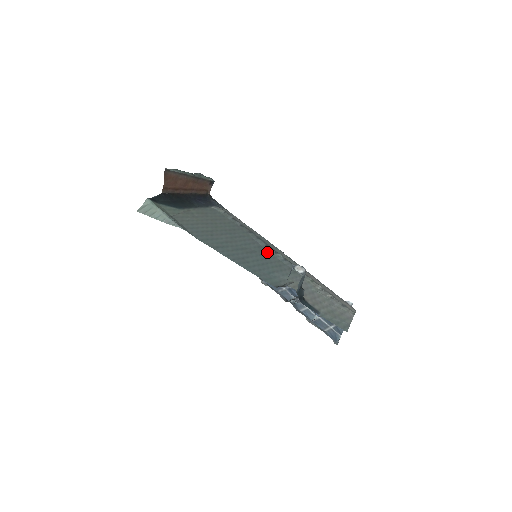
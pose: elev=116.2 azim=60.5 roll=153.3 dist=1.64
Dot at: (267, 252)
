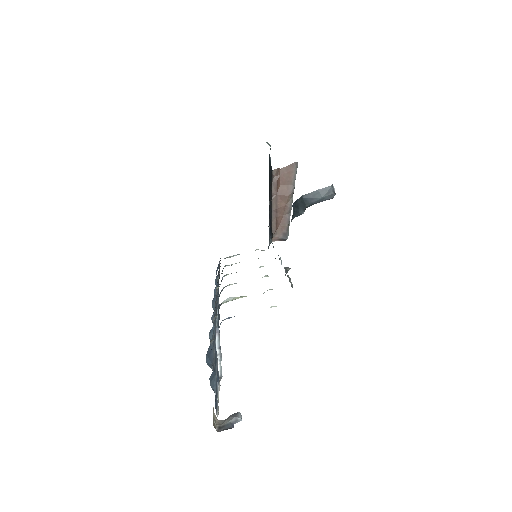
Dot at: occluded
